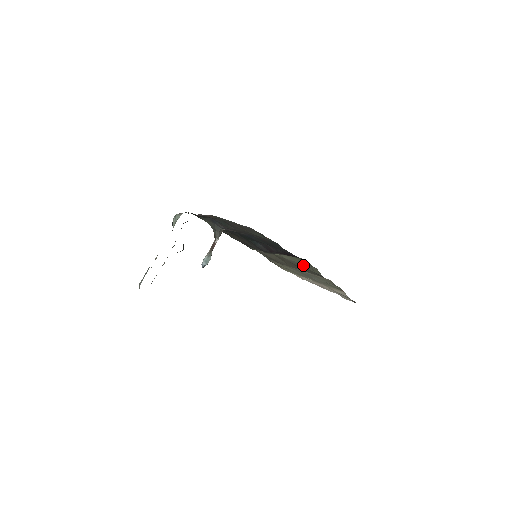
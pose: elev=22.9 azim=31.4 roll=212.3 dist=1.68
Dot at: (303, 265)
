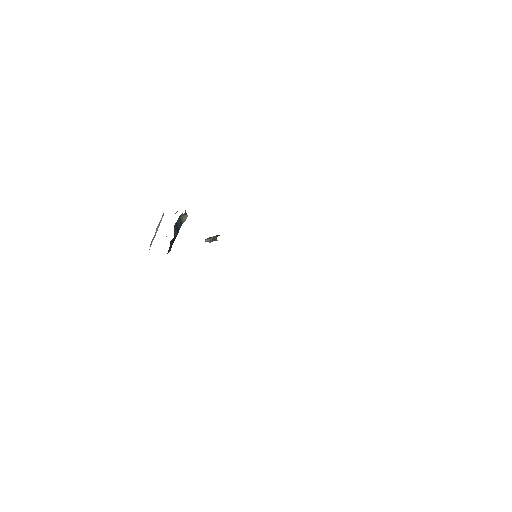
Dot at: occluded
